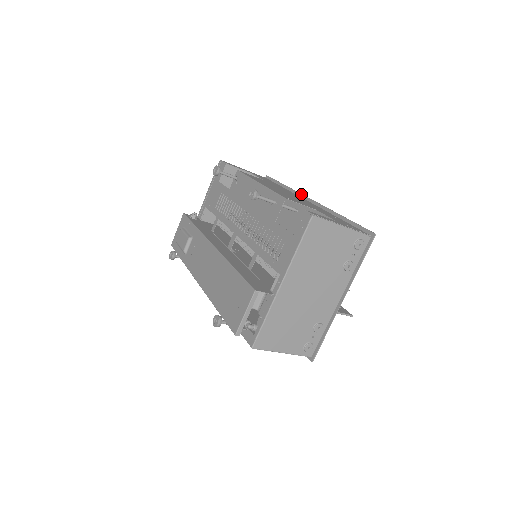
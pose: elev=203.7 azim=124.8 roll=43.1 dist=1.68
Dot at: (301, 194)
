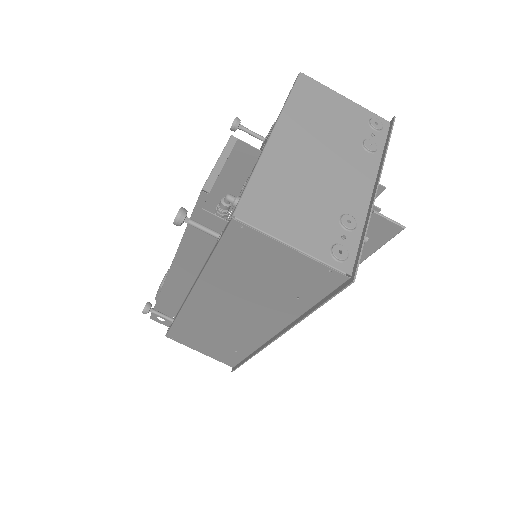
Dot at: occluded
